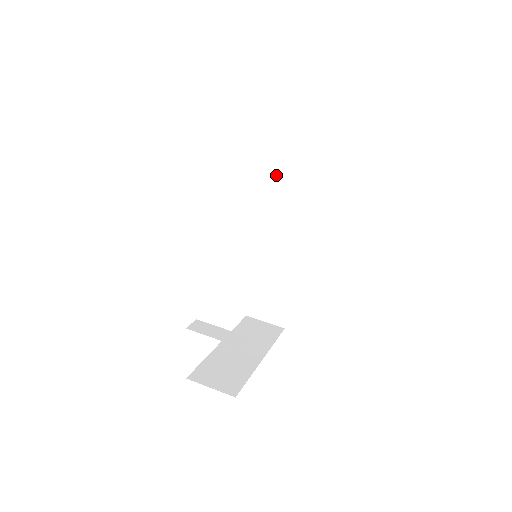
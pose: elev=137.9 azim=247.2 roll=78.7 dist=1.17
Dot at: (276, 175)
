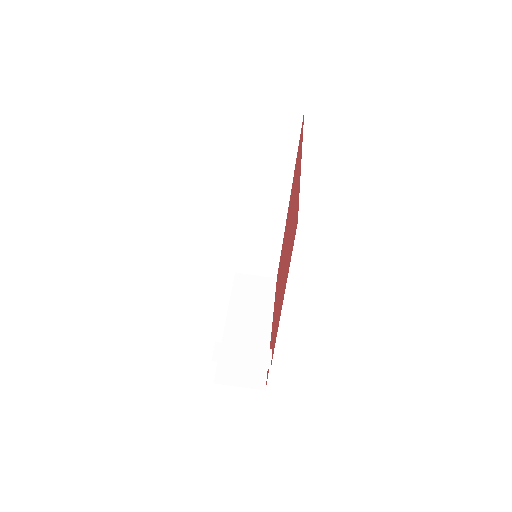
Dot at: (252, 143)
